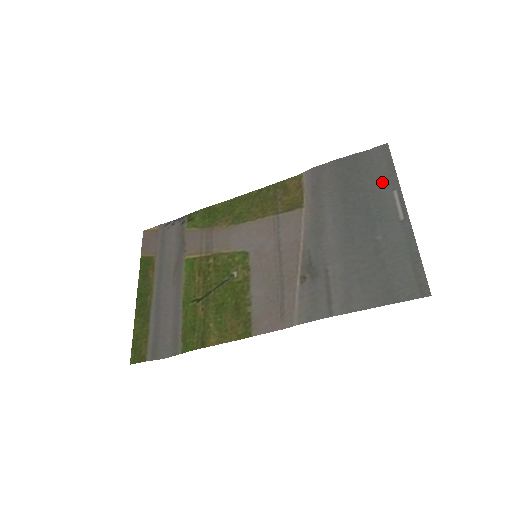
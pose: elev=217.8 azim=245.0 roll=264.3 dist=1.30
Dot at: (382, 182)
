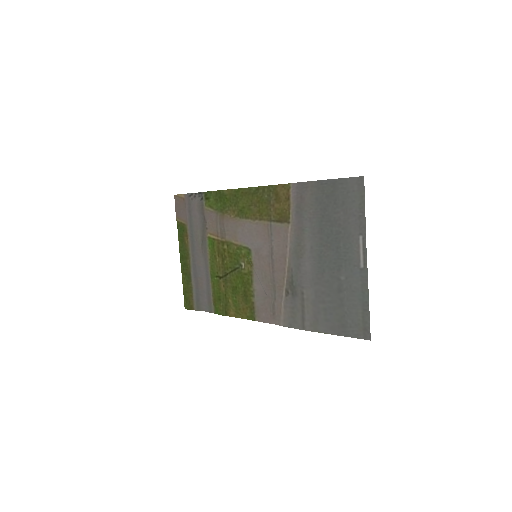
Dot at: (352, 222)
